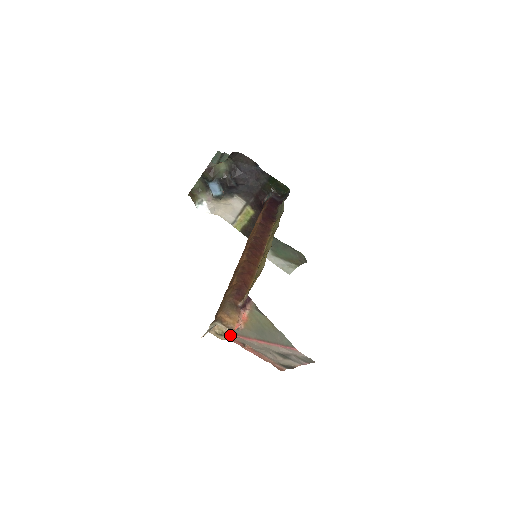
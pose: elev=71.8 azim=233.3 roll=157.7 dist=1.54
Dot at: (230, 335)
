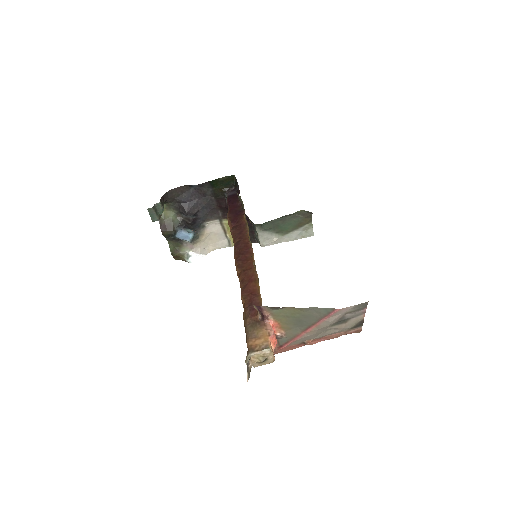
Dot at: (272, 353)
